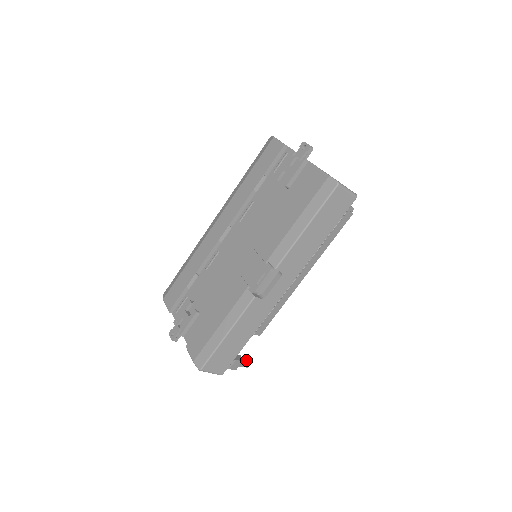
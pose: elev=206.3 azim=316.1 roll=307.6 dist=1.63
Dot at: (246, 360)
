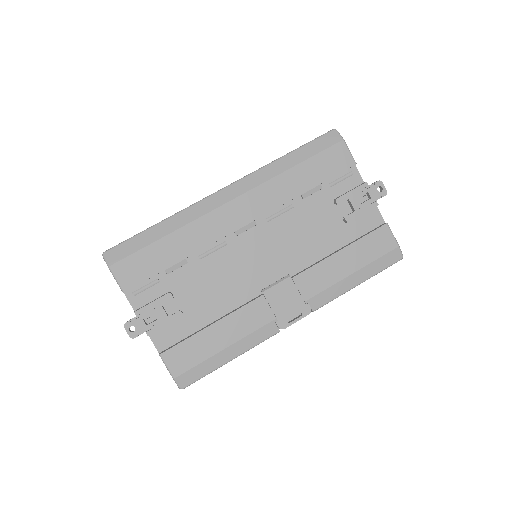
Dot at: occluded
